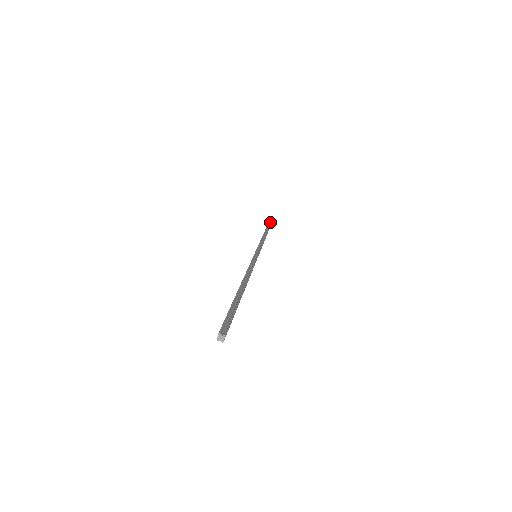
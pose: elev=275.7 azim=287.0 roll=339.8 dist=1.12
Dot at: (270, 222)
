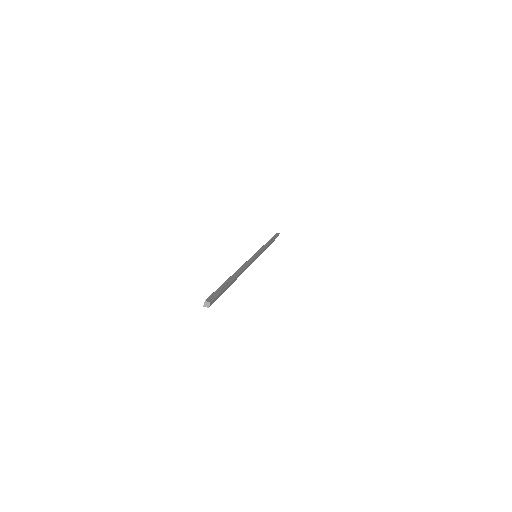
Dot at: (278, 233)
